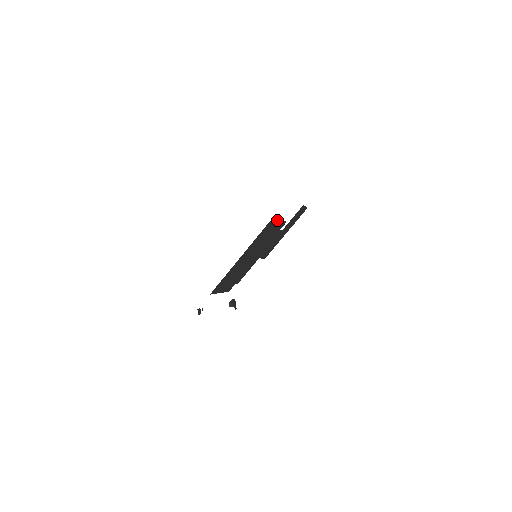
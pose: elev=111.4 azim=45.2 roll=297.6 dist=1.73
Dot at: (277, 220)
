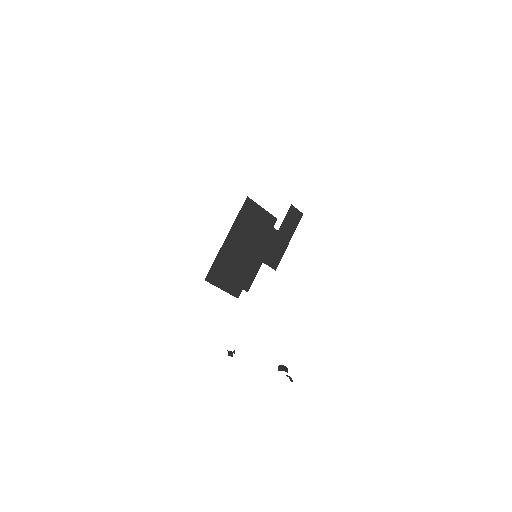
Dot at: (258, 206)
